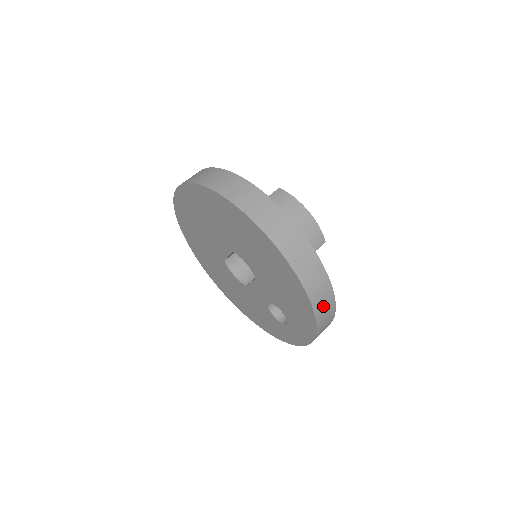
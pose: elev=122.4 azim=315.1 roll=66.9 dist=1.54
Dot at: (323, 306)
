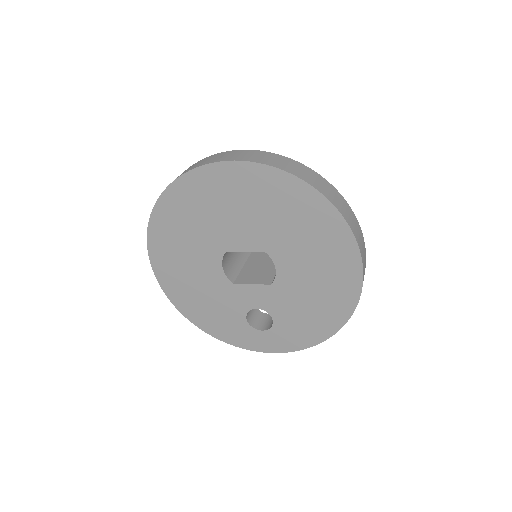
Dot at: occluded
